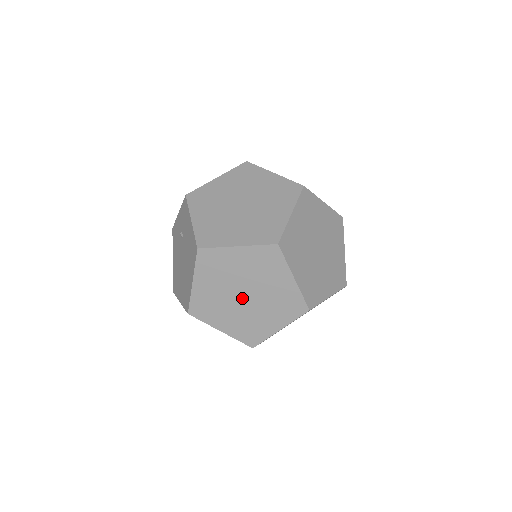
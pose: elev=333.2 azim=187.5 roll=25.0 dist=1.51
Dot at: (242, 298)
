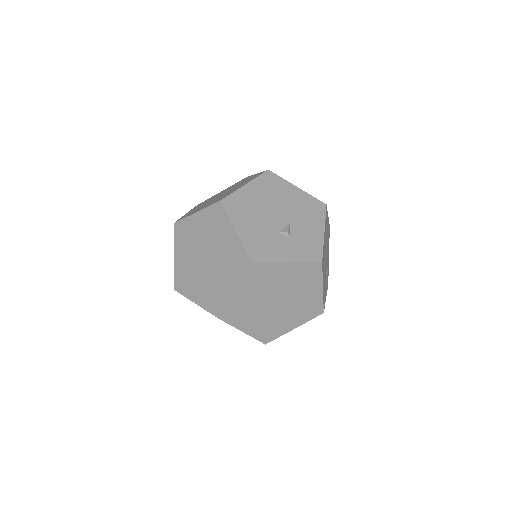
Dot at: occluded
